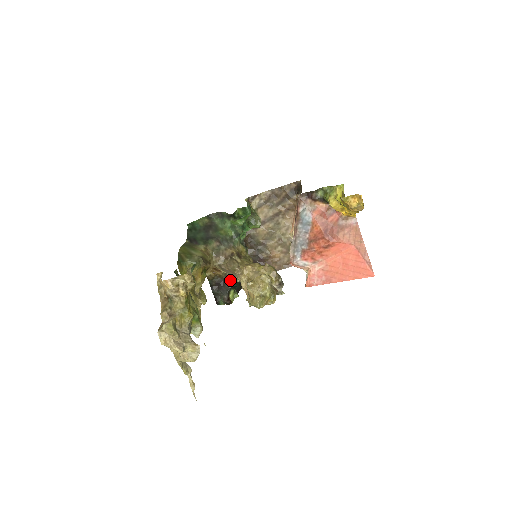
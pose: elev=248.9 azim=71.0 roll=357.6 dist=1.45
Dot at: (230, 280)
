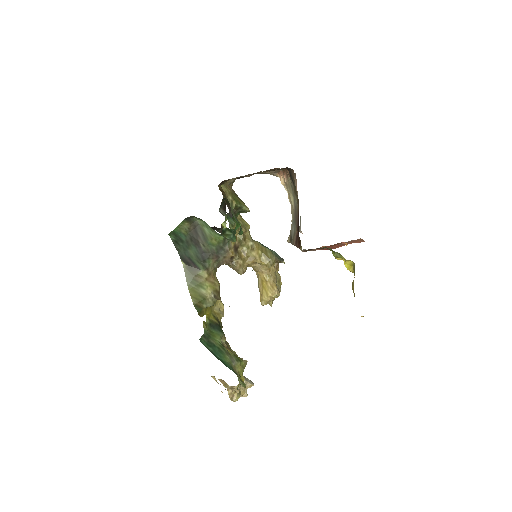
Dot at: occluded
